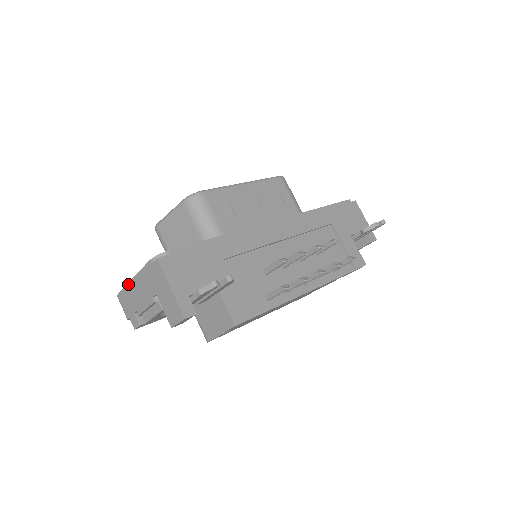
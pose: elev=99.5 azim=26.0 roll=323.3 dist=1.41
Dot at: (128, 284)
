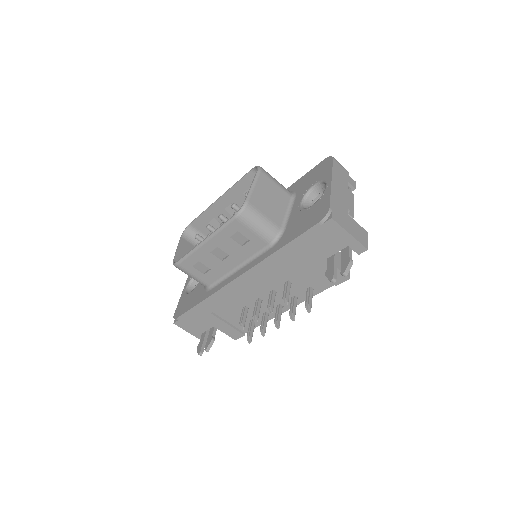
Dot at: (185, 284)
